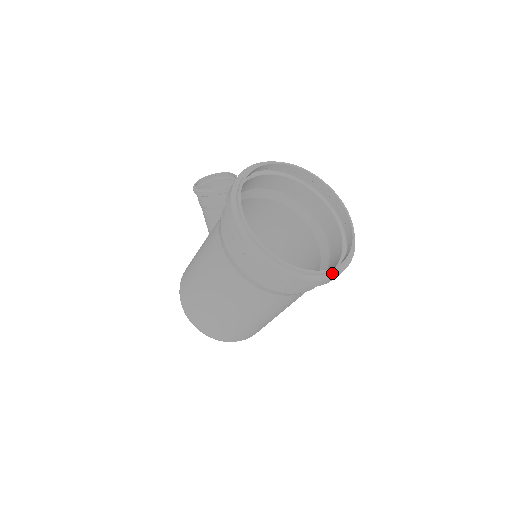
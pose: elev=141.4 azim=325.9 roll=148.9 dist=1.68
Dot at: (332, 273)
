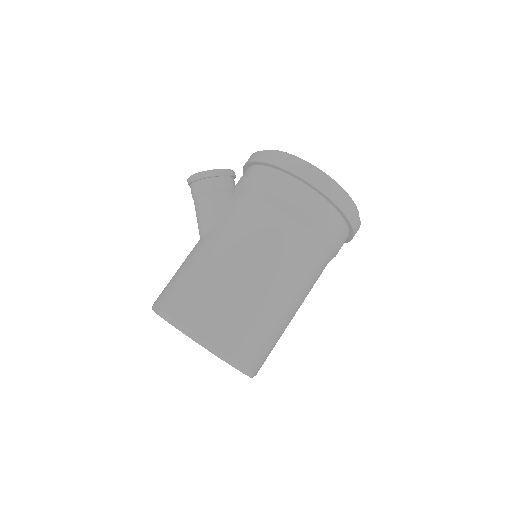
Dot at: occluded
